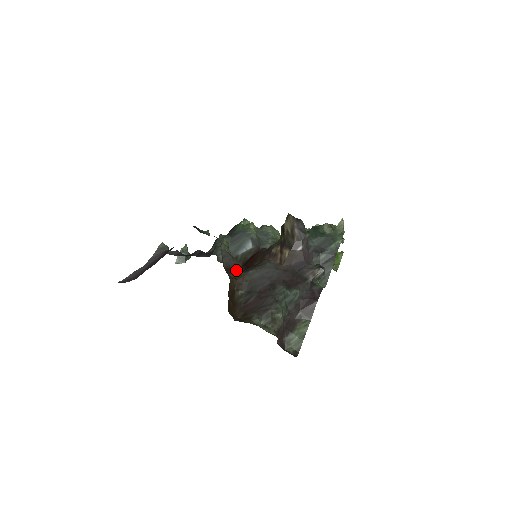
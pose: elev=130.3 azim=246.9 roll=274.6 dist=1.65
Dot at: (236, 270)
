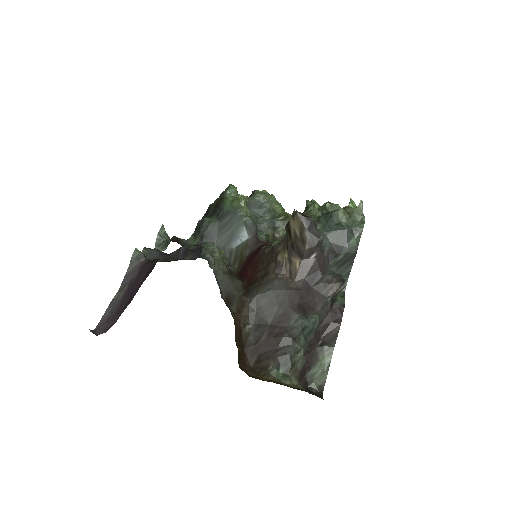
Dot at: (238, 296)
